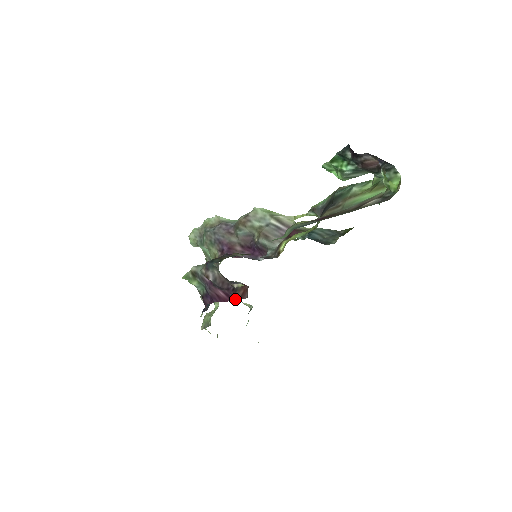
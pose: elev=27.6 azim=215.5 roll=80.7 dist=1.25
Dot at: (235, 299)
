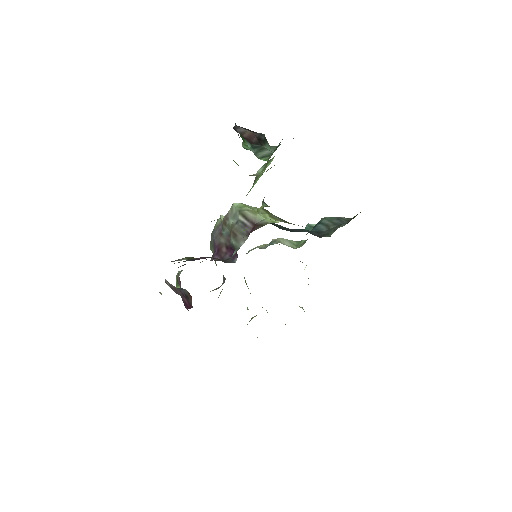
Dot at: (192, 306)
